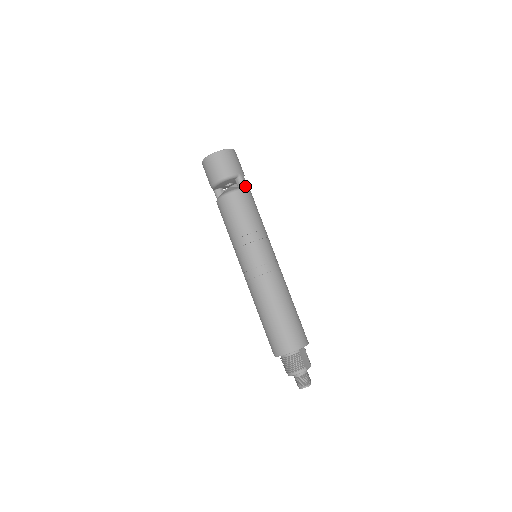
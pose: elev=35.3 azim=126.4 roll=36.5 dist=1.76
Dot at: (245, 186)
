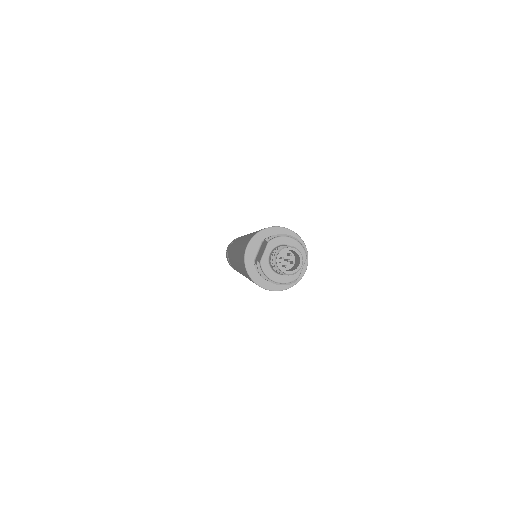
Dot at: occluded
